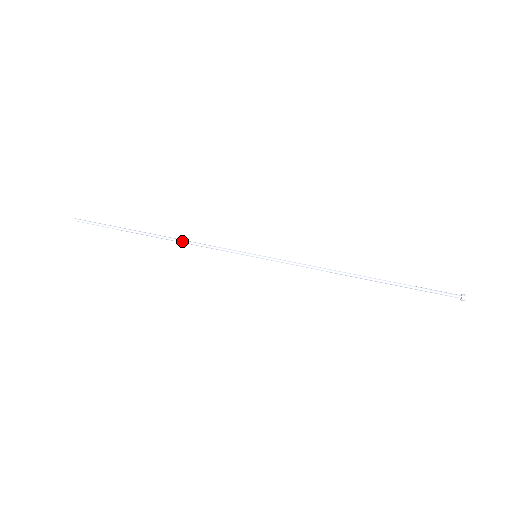
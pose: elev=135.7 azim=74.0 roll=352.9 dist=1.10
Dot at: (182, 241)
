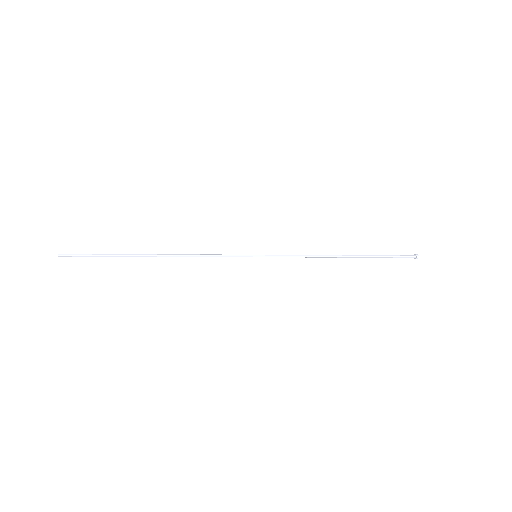
Dot at: (184, 255)
